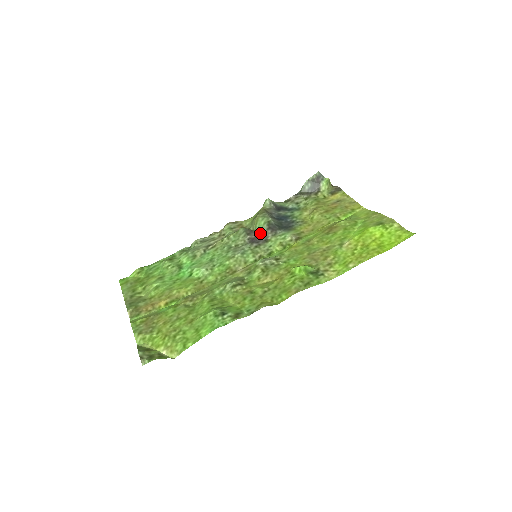
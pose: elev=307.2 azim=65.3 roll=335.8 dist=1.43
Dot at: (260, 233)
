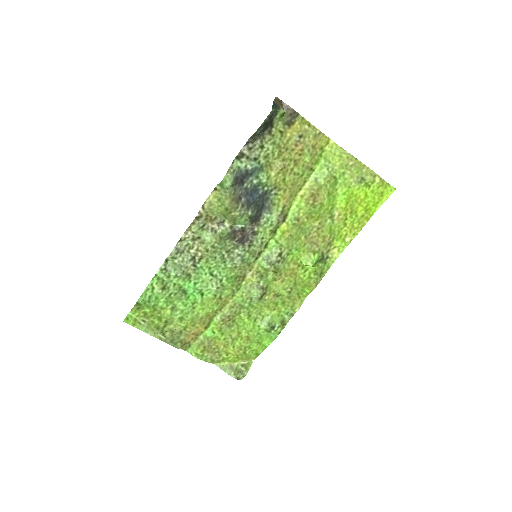
Dot at: (245, 230)
